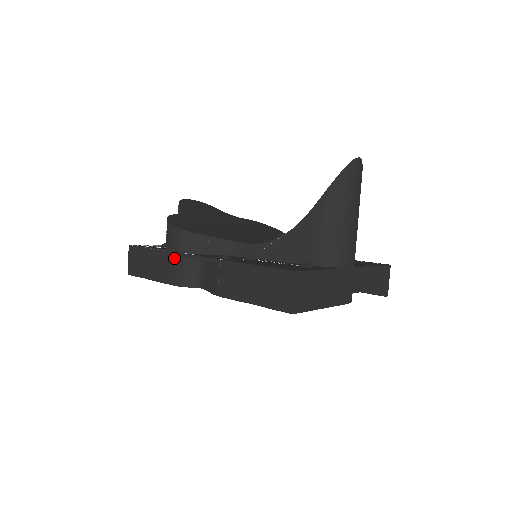
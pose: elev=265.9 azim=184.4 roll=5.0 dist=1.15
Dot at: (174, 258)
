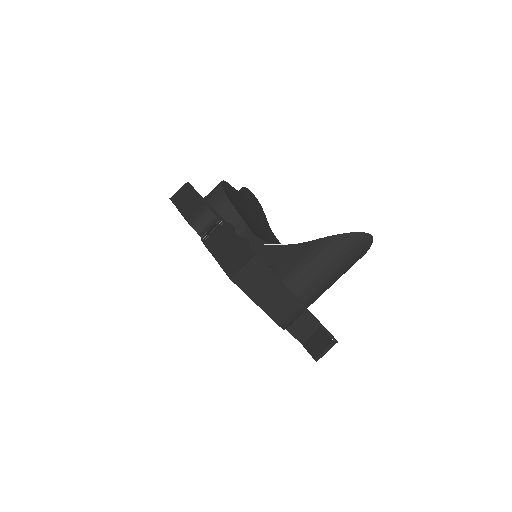
Dot at: (203, 204)
